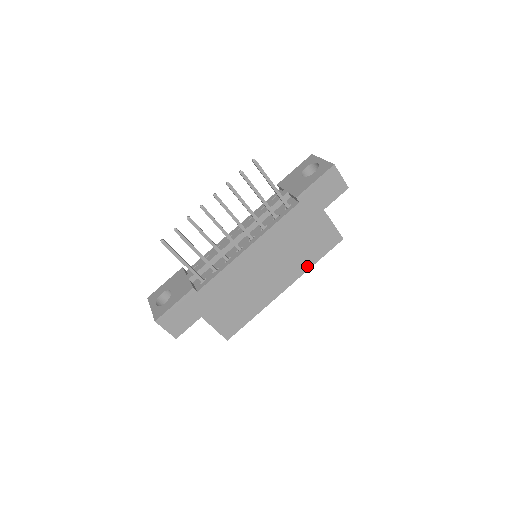
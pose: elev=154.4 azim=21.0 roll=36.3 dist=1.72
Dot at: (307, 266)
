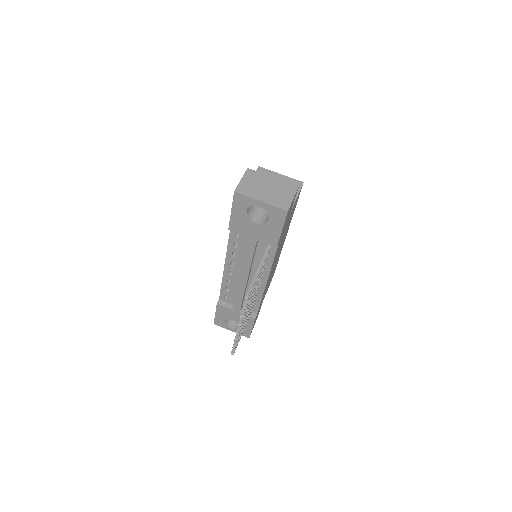
Dot at: (291, 218)
